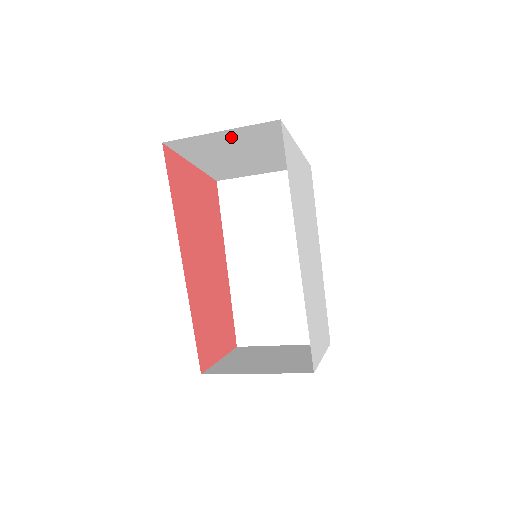
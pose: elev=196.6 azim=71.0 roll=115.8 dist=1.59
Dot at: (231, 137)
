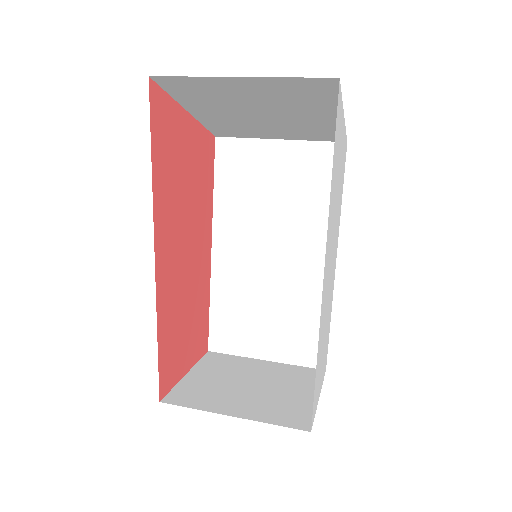
Dot at: (255, 88)
